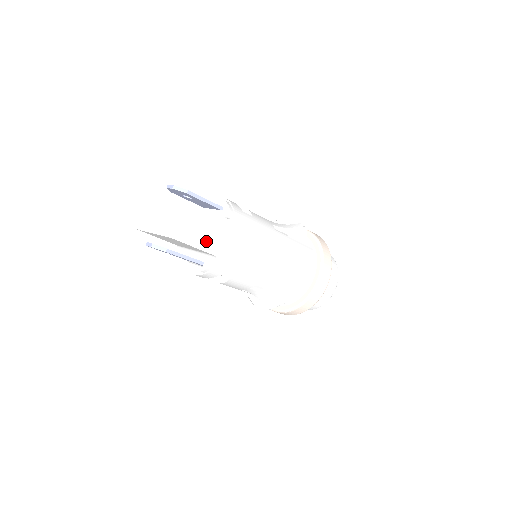
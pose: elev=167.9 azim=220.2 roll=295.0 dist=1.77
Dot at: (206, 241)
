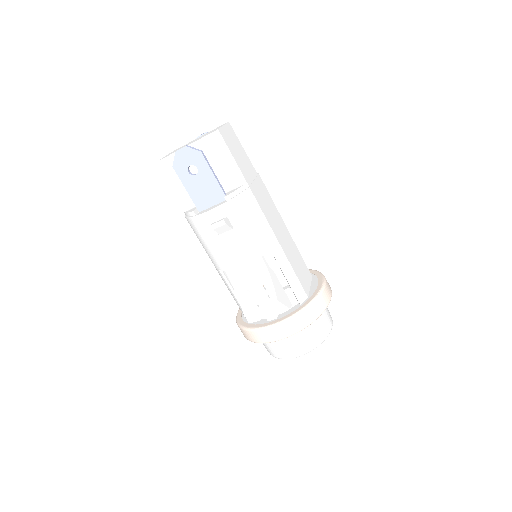
Dot at: (239, 161)
